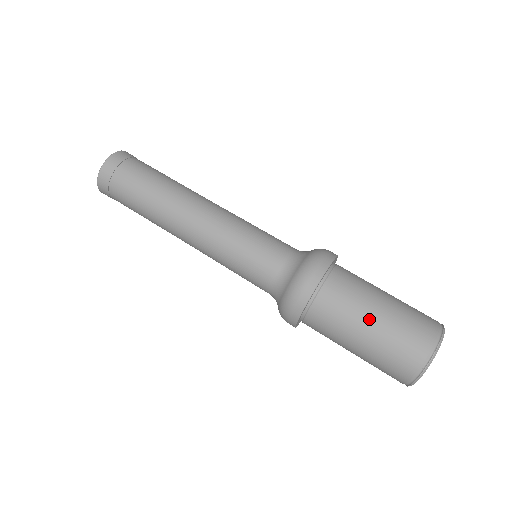
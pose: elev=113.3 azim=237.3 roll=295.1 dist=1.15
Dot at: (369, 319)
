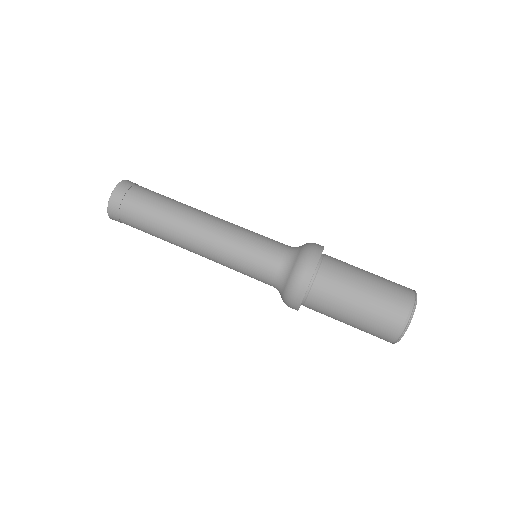
Dot at: (364, 277)
